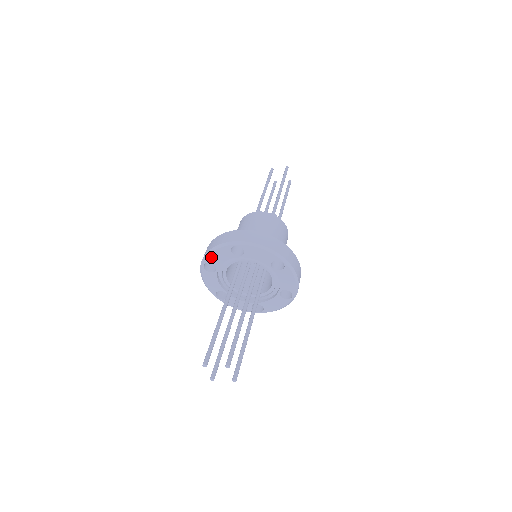
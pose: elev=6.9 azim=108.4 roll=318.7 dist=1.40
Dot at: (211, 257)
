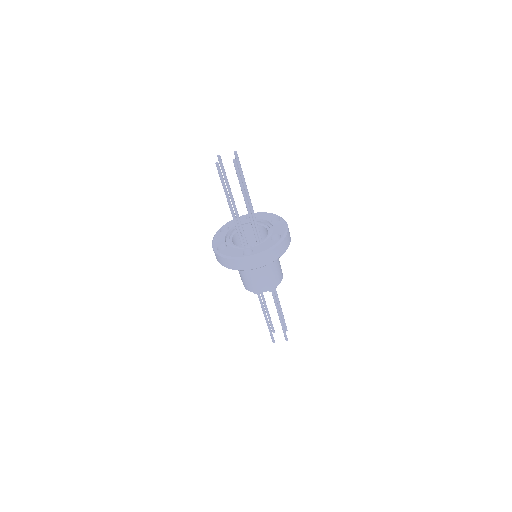
Dot at: (229, 223)
